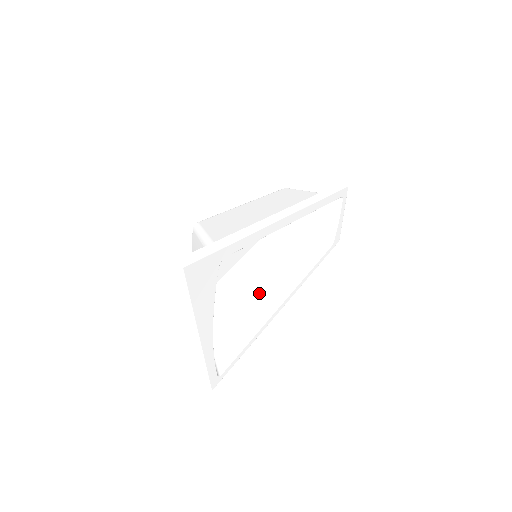
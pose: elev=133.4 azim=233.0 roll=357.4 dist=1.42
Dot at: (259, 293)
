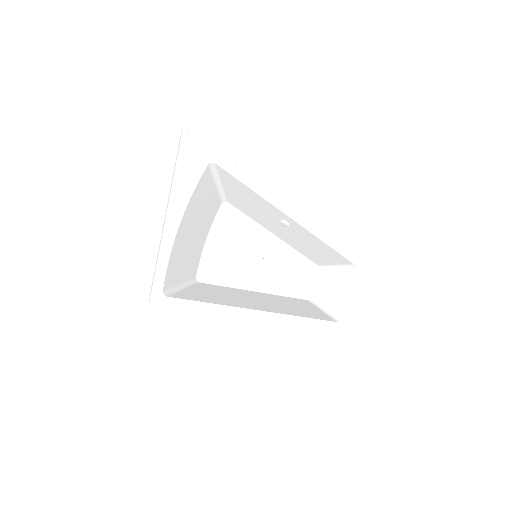
Dot at: (245, 300)
